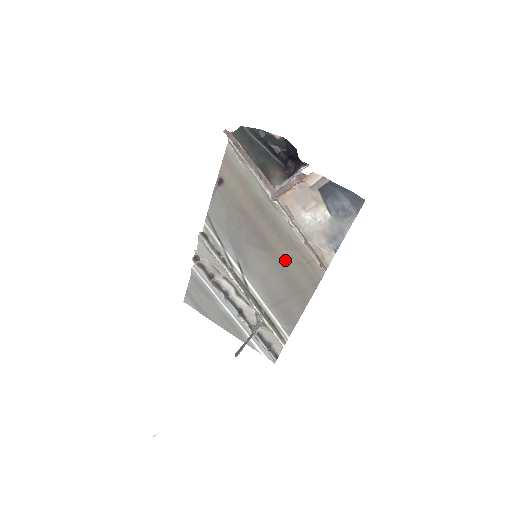
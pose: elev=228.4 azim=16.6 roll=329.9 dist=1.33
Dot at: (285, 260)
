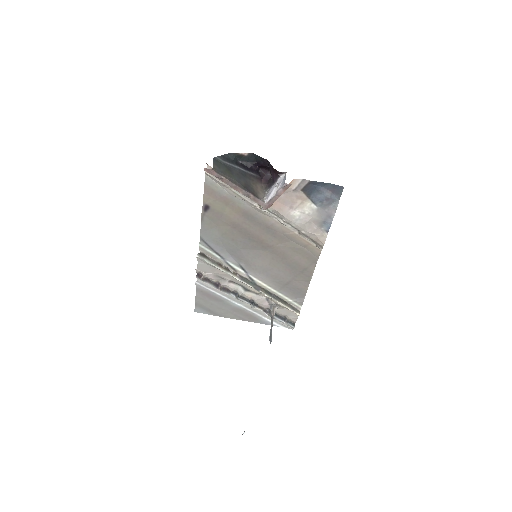
Dot at: (283, 251)
